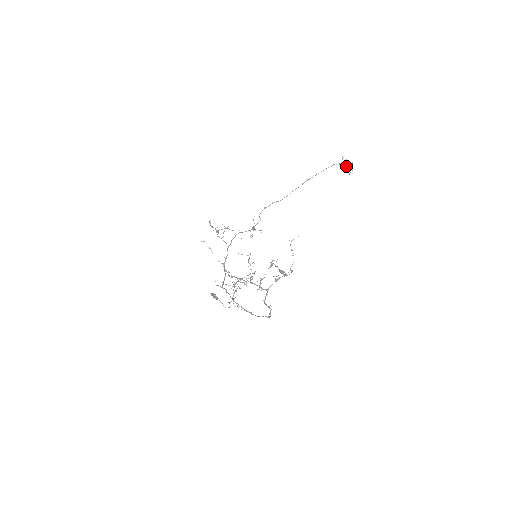
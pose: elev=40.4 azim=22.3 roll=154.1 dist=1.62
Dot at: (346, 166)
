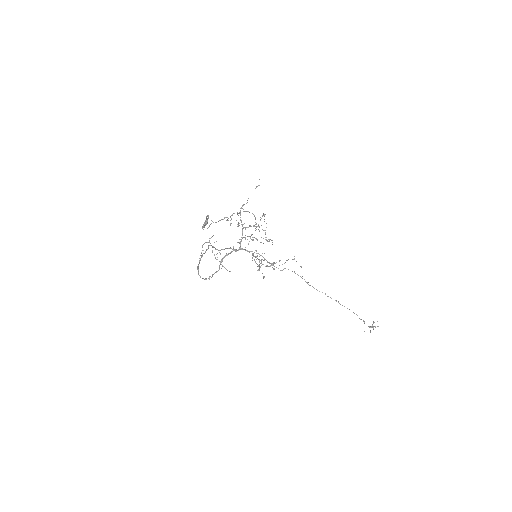
Dot at: (370, 327)
